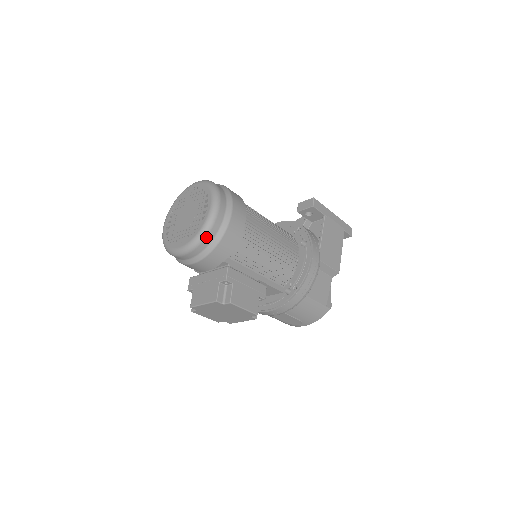
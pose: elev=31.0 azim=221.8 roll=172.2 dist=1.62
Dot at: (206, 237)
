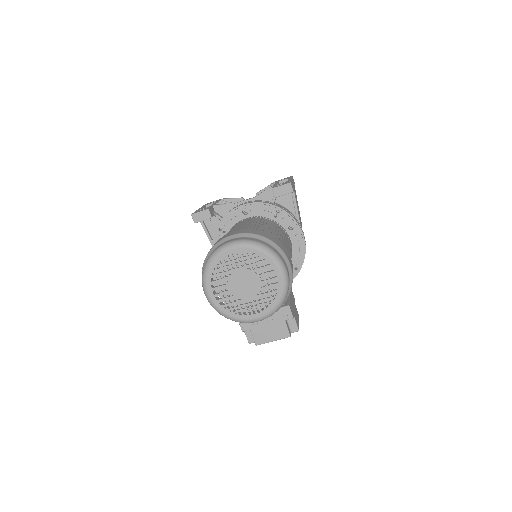
Dot at: (283, 302)
